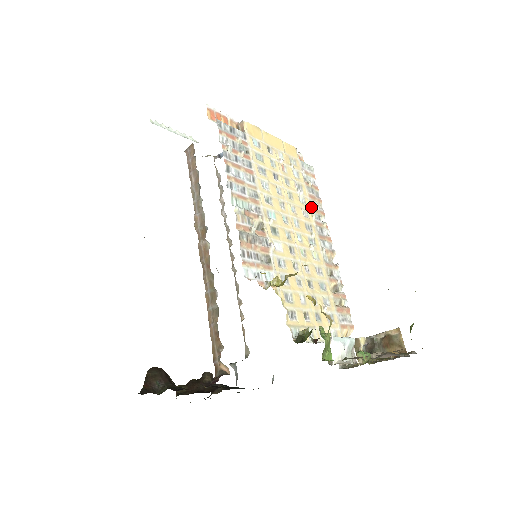
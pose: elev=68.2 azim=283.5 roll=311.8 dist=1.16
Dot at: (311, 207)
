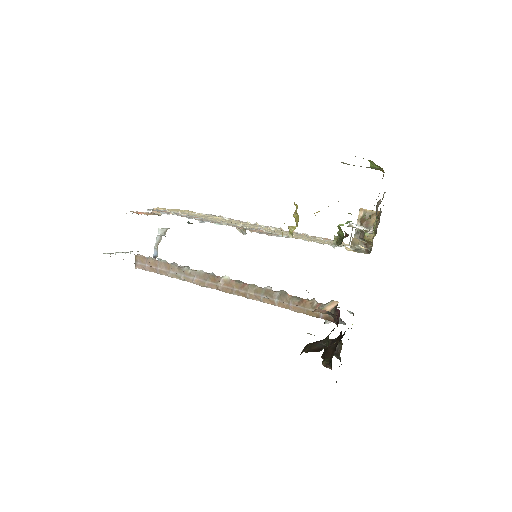
Dot at: occluded
